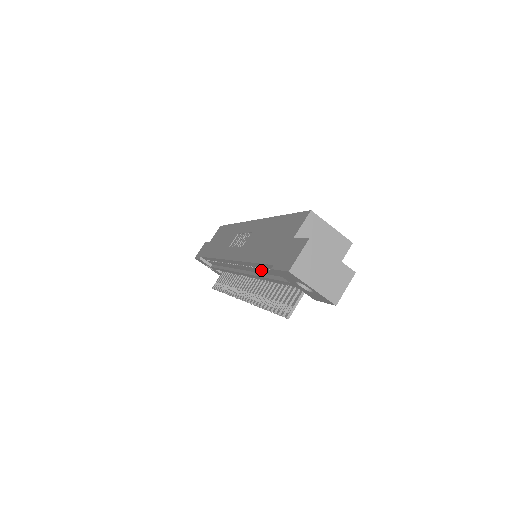
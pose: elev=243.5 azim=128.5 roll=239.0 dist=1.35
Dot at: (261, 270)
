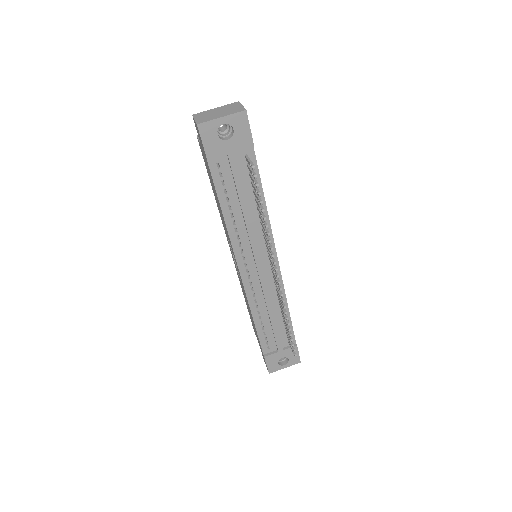
Dot at: (234, 209)
